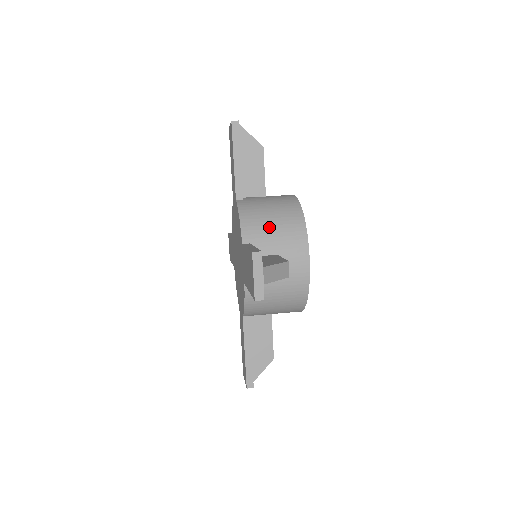
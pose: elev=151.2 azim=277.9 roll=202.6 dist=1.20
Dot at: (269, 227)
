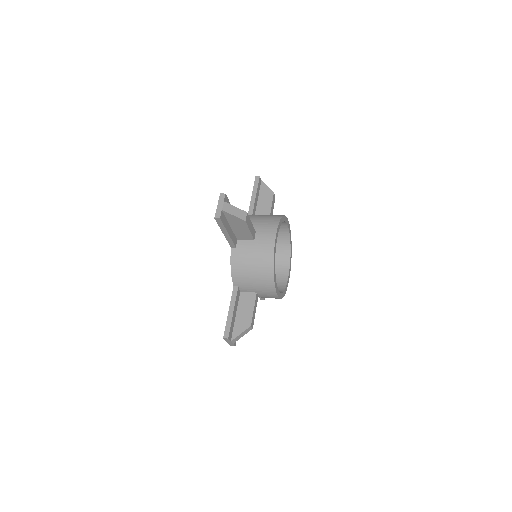
Dot at: (256, 219)
